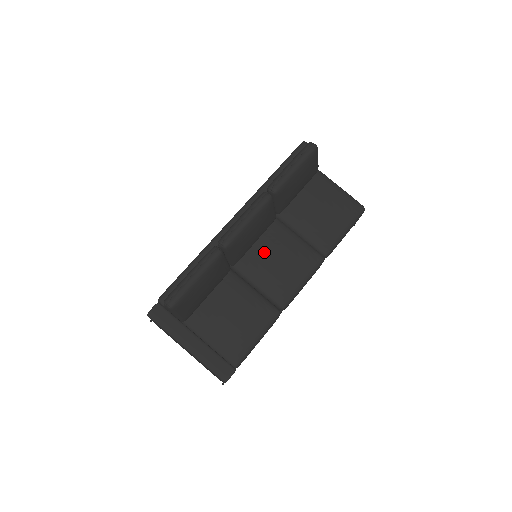
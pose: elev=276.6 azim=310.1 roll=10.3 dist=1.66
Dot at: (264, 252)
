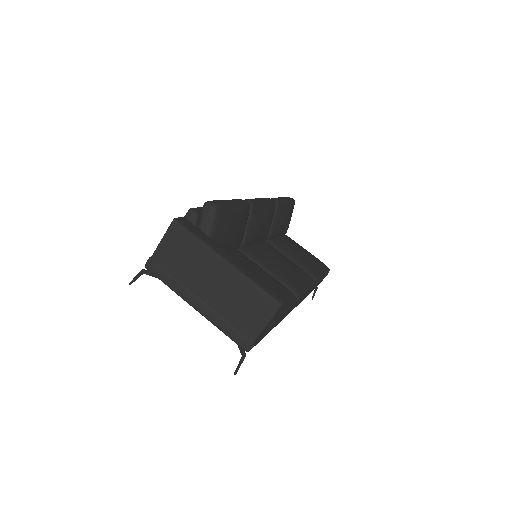
Dot at: (266, 251)
